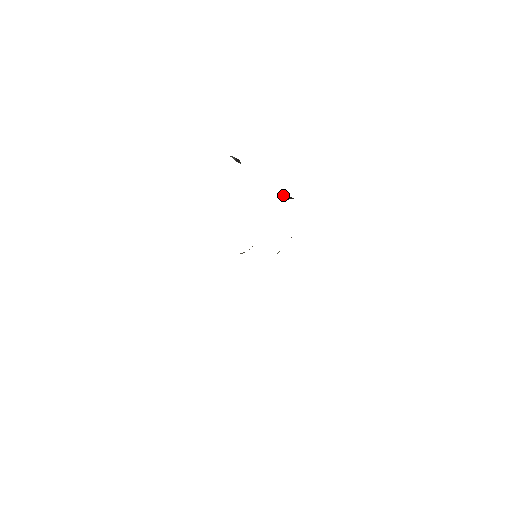
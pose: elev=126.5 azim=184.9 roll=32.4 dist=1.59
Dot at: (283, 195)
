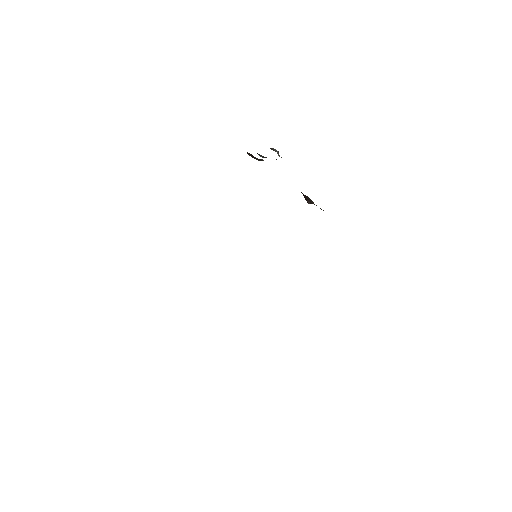
Dot at: (303, 195)
